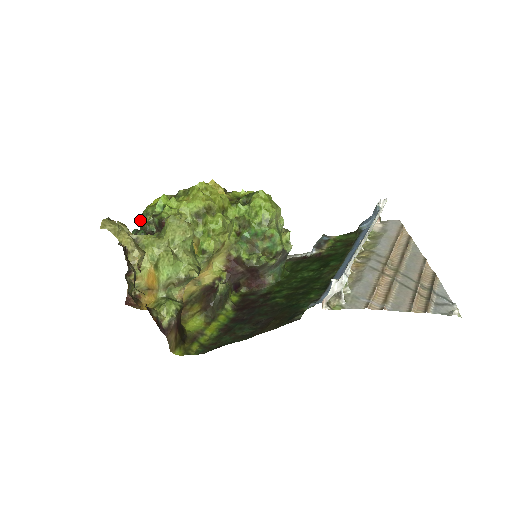
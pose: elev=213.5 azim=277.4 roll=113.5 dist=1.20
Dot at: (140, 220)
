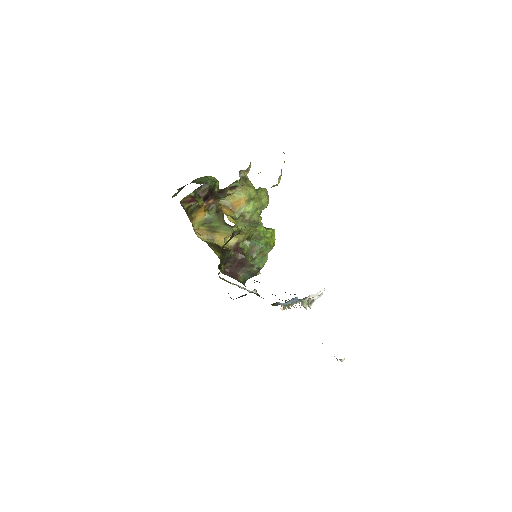
Dot at: (200, 178)
